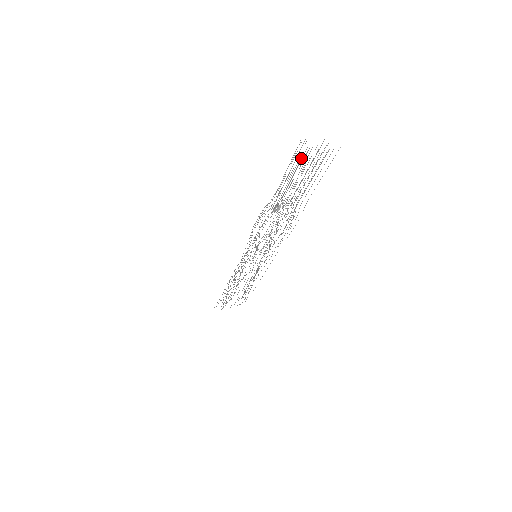
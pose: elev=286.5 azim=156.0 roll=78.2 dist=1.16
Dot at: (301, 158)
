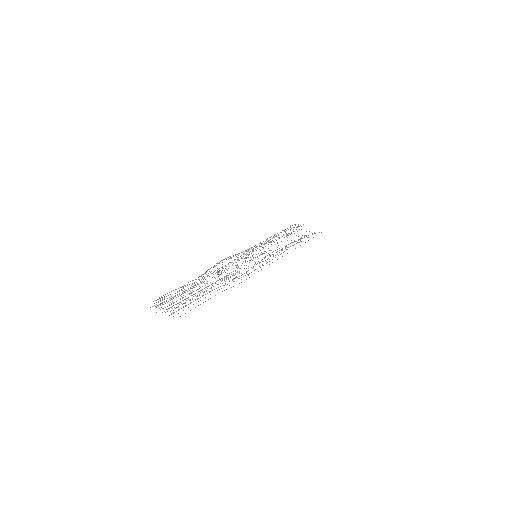
Dot at: occluded
